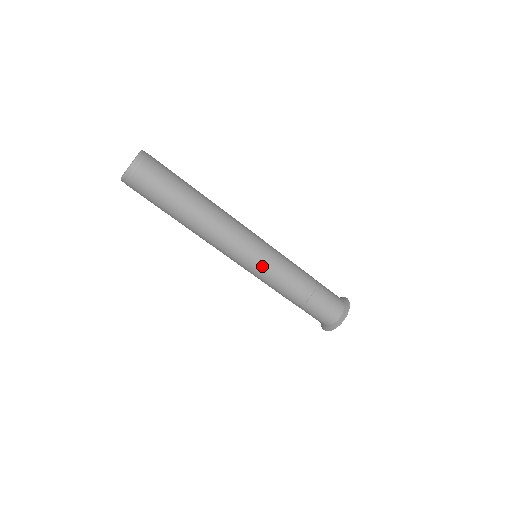
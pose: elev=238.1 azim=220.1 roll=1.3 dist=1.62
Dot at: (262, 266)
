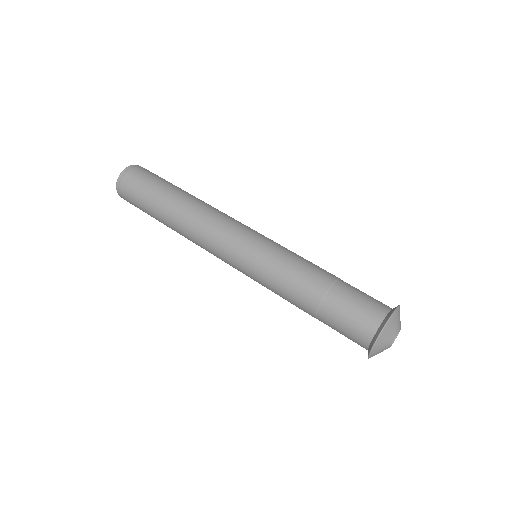
Dot at: (248, 273)
